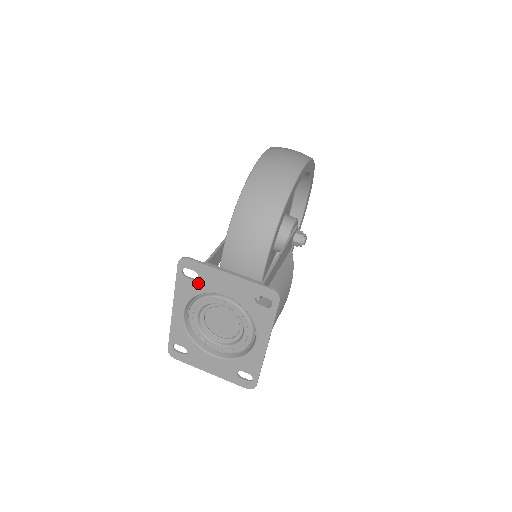
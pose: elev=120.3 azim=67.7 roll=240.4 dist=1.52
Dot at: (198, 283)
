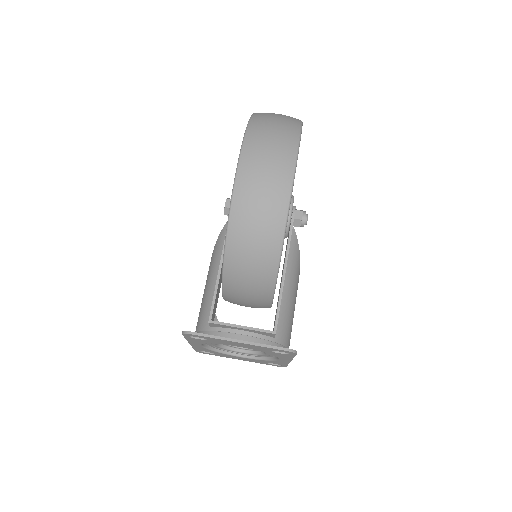
Dot at: (209, 341)
